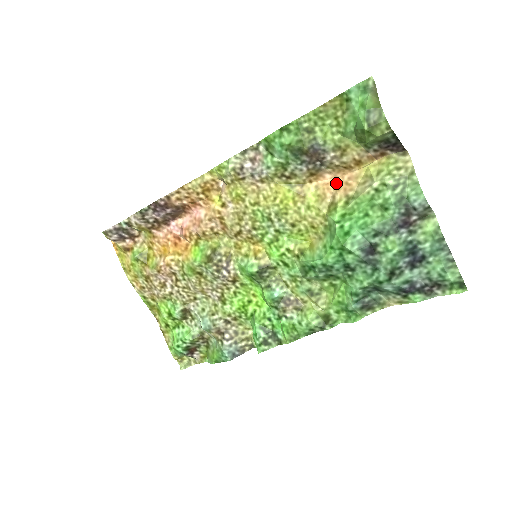
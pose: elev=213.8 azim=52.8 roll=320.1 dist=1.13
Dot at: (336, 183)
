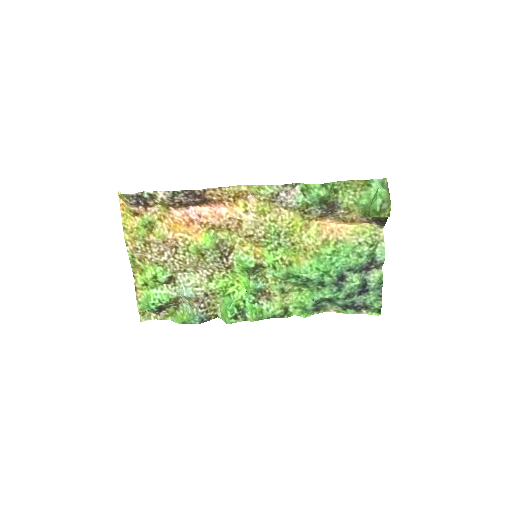
Dot at: (331, 227)
